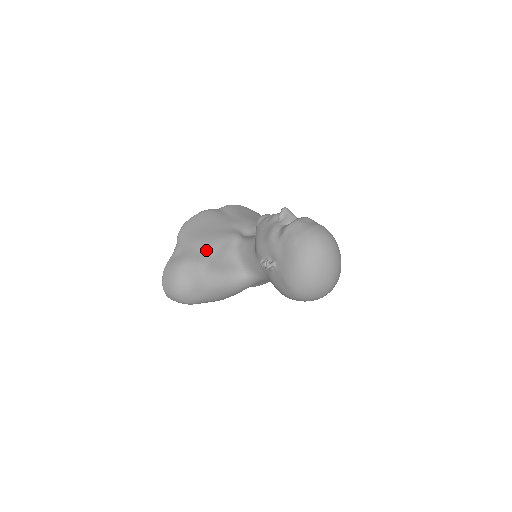
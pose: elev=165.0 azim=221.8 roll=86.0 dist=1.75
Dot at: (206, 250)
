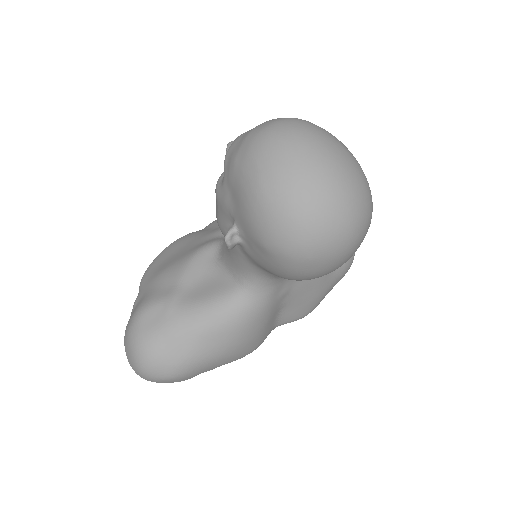
Dot at: (170, 280)
